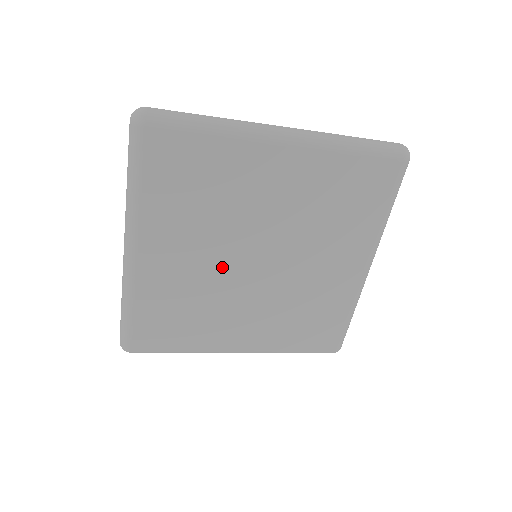
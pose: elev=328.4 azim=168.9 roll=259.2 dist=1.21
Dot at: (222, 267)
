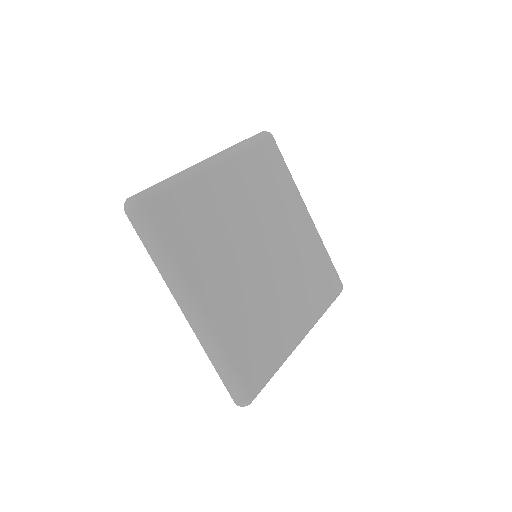
Dot at: (249, 275)
